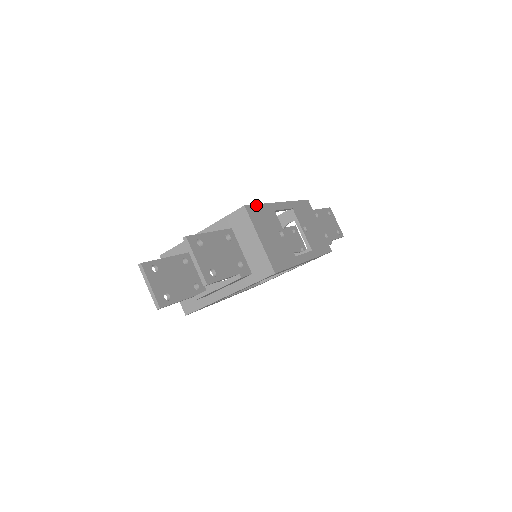
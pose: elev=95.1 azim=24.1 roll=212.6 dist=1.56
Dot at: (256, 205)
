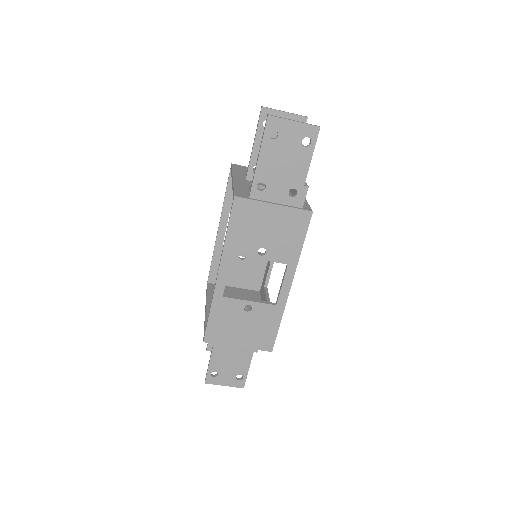
Dot at: (208, 324)
